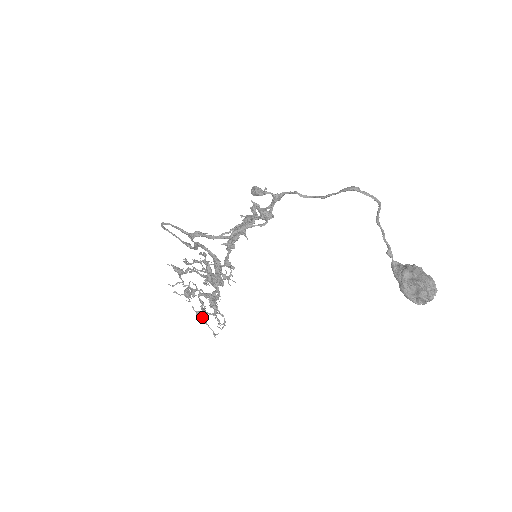
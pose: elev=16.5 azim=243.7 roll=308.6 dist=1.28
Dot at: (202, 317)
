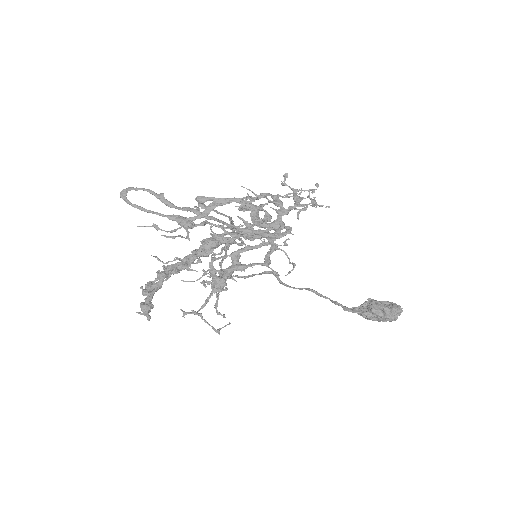
Dot at: (225, 282)
